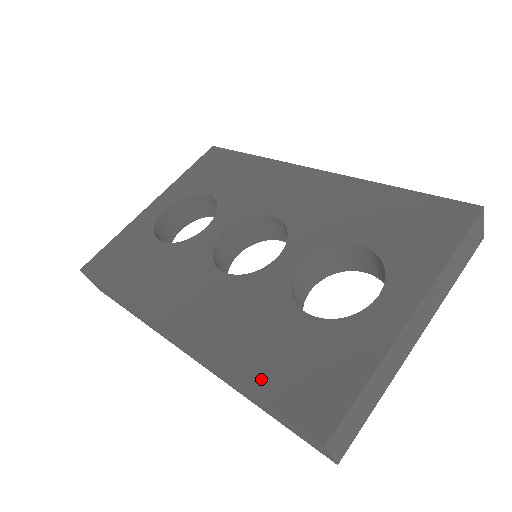
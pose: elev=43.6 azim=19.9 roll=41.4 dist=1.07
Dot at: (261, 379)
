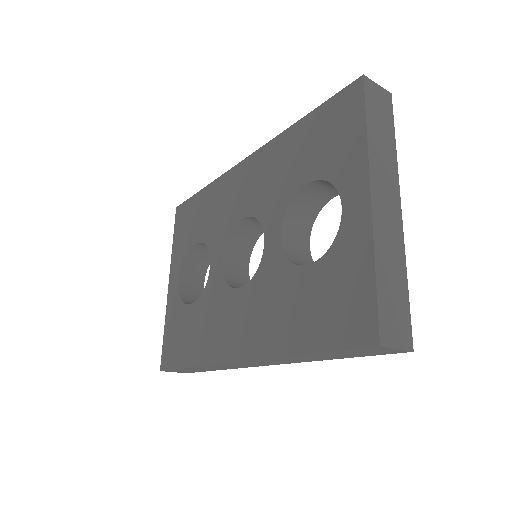
Dot at: (311, 339)
